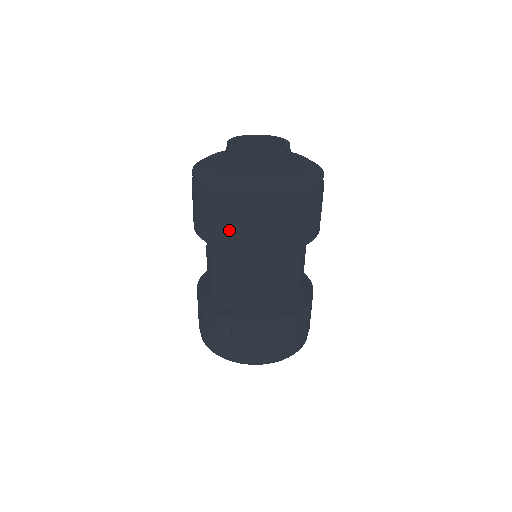
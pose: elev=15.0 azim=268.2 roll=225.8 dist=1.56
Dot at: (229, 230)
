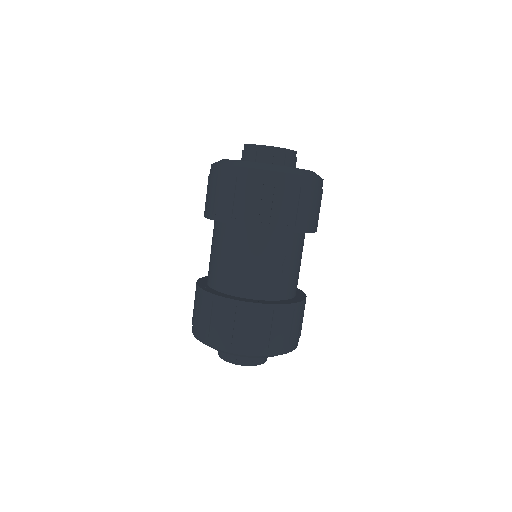
Dot at: (276, 210)
